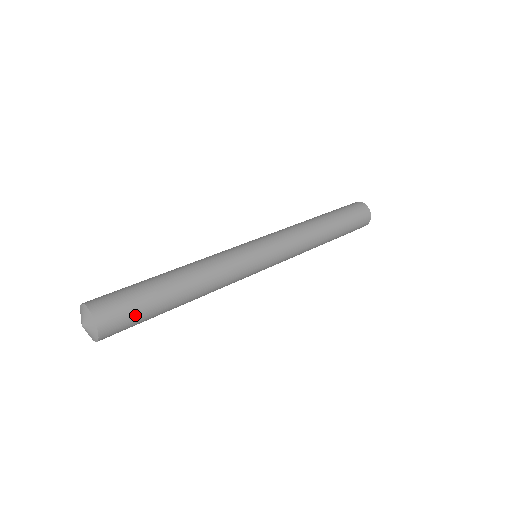
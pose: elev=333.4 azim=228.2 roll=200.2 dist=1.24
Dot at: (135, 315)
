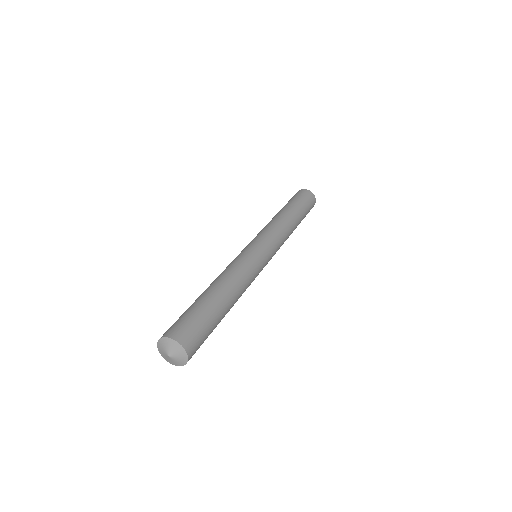
Dot at: (206, 336)
